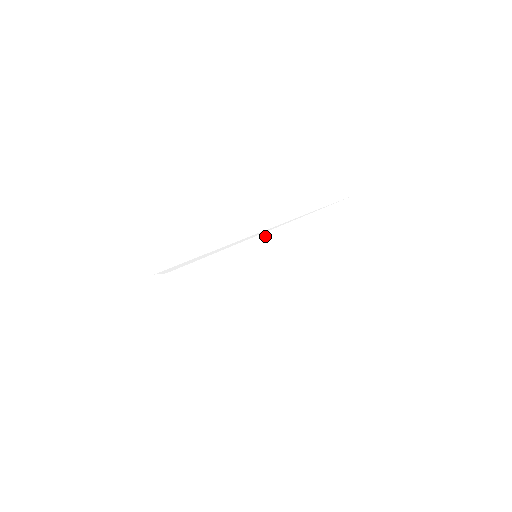
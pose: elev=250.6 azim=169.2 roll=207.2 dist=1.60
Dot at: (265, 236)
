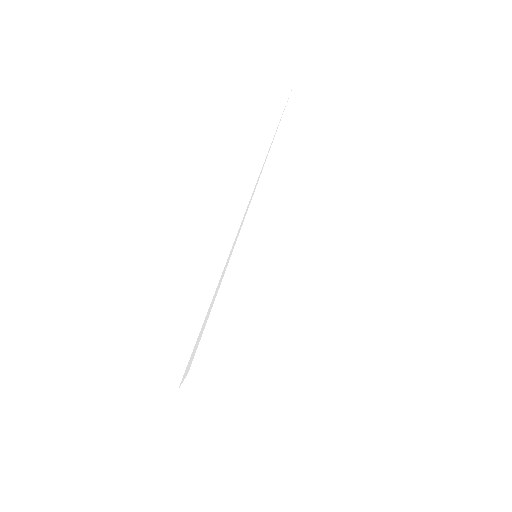
Dot at: (246, 228)
